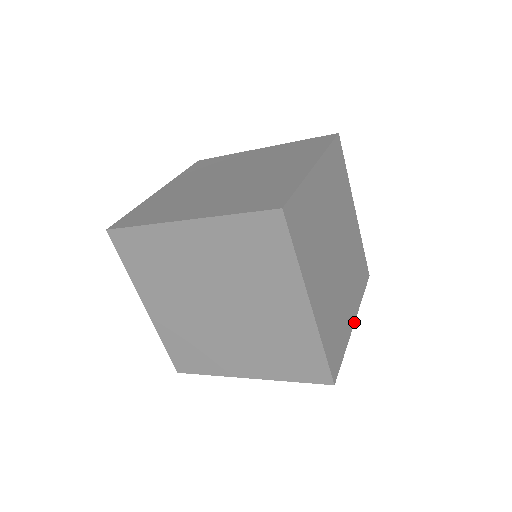
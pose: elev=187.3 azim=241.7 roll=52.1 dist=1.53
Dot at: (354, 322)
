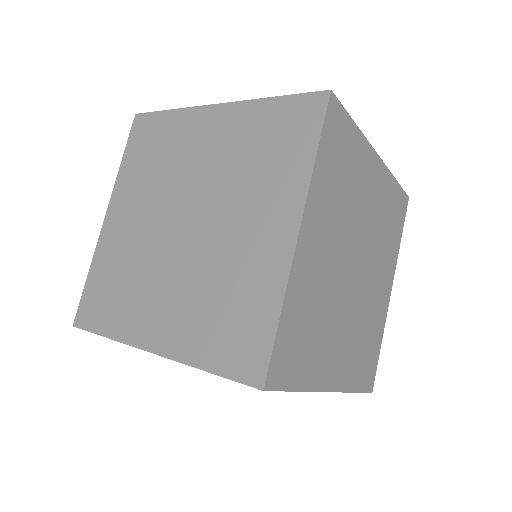
Dot at: (390, 292)
